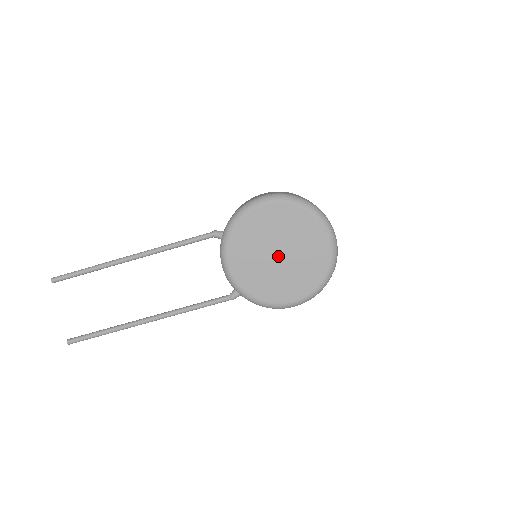
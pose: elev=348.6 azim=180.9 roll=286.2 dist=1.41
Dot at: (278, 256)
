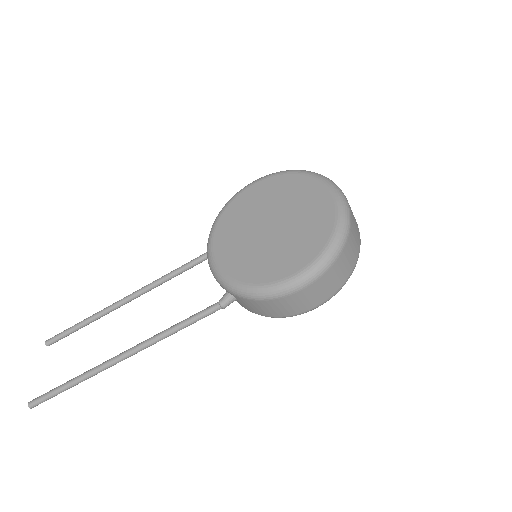
Dot at: (270, 228)
